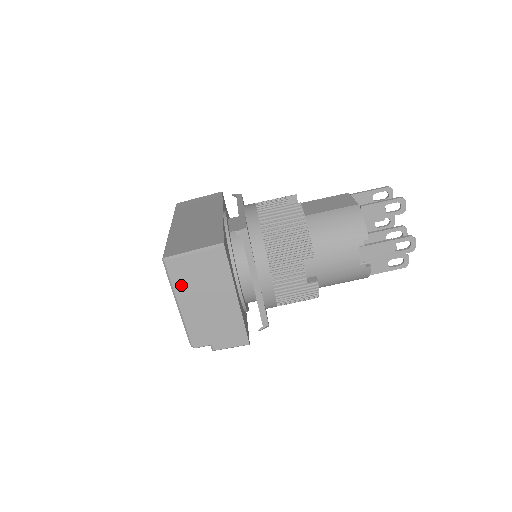
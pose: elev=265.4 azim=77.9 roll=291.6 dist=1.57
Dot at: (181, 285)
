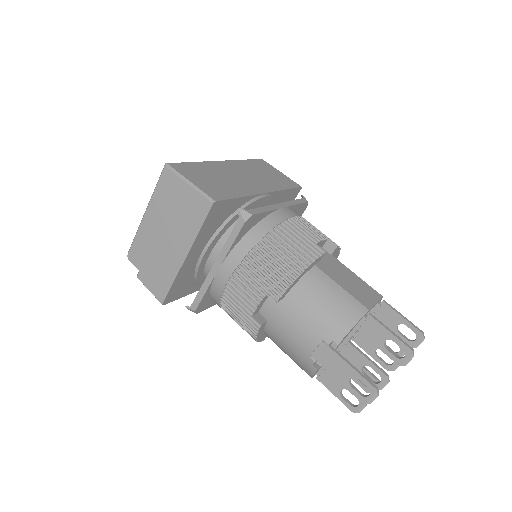
Dot at: (159, 199)
